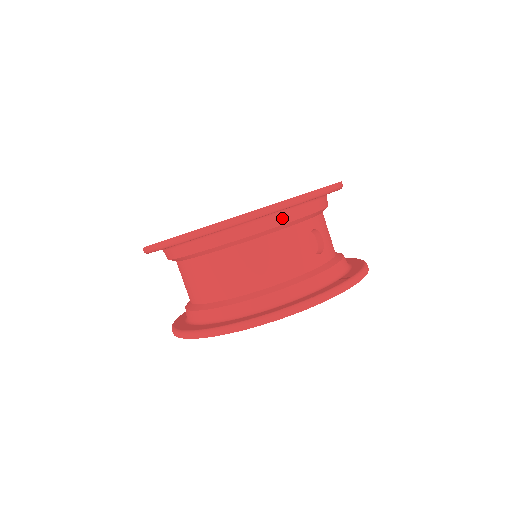
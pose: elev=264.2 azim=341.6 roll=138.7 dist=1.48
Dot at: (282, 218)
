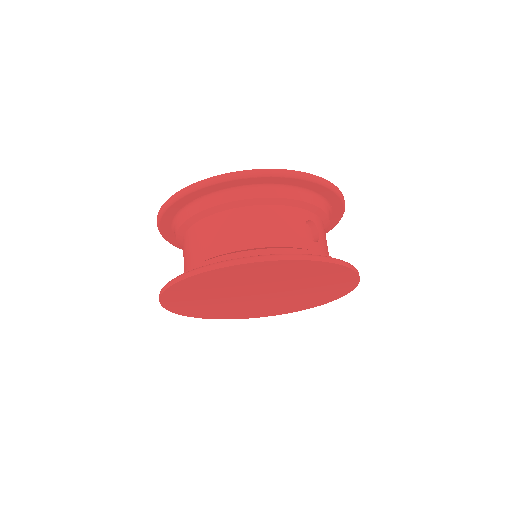
Dot at: (284, 193)
